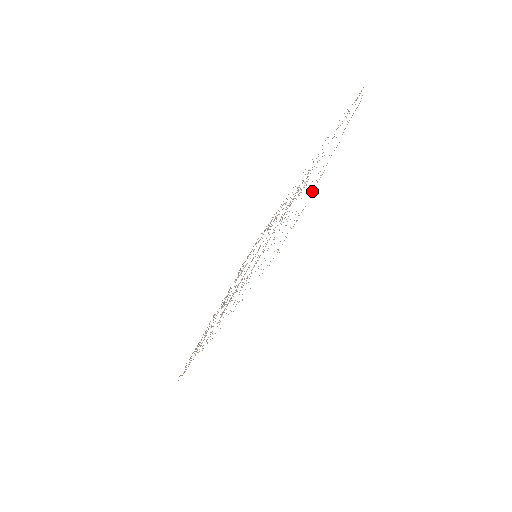
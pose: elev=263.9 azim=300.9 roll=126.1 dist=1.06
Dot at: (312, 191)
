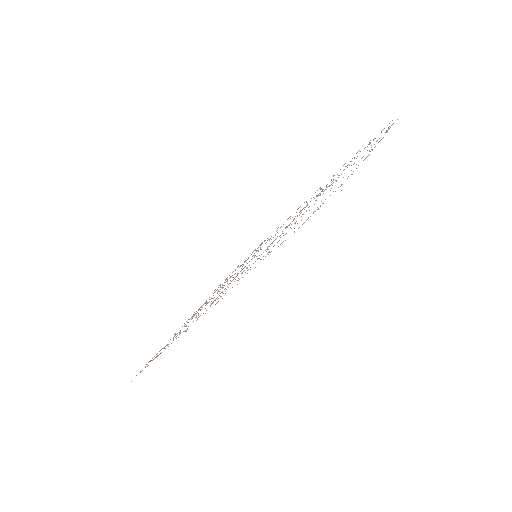
Dot at: occluded
